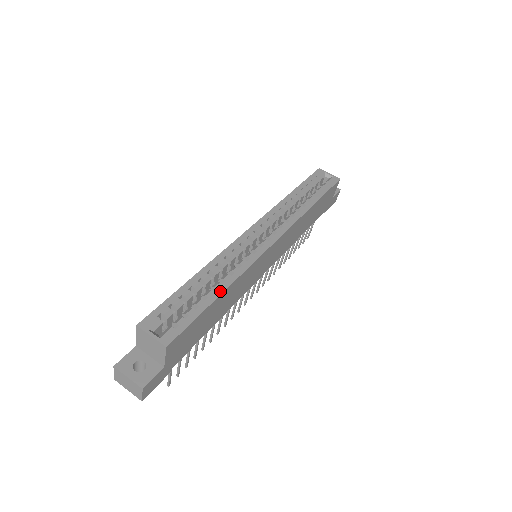
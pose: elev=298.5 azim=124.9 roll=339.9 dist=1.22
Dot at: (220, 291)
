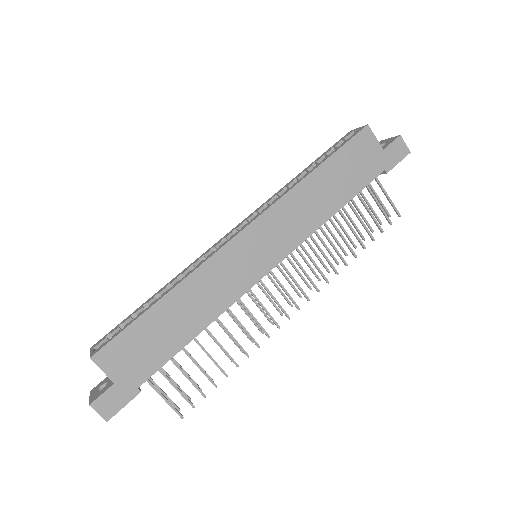
Dot at: (161, 297)
